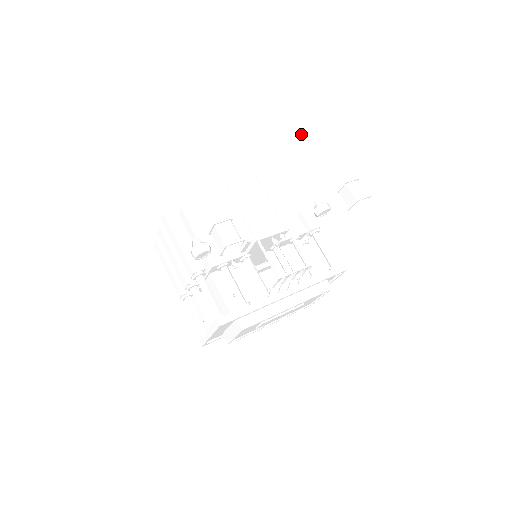
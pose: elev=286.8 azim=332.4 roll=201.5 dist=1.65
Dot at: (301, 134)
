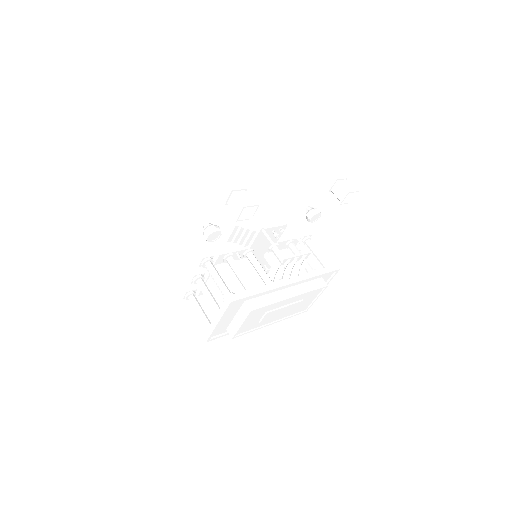
Dot at: (294, 145)
